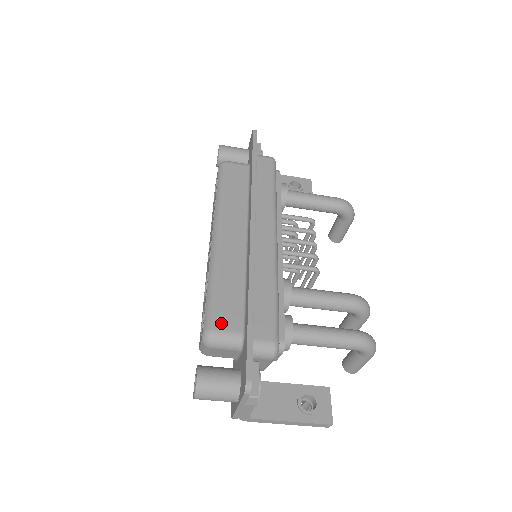
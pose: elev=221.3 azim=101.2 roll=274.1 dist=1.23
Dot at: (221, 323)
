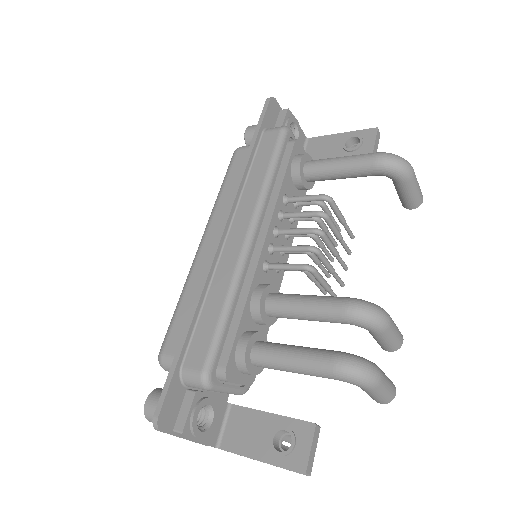
Dot at: (170, 346)
